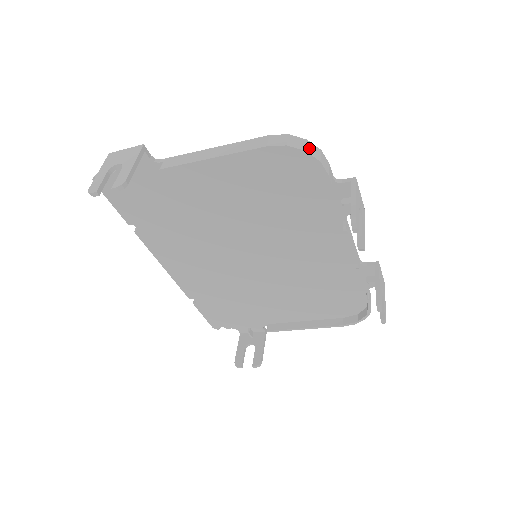
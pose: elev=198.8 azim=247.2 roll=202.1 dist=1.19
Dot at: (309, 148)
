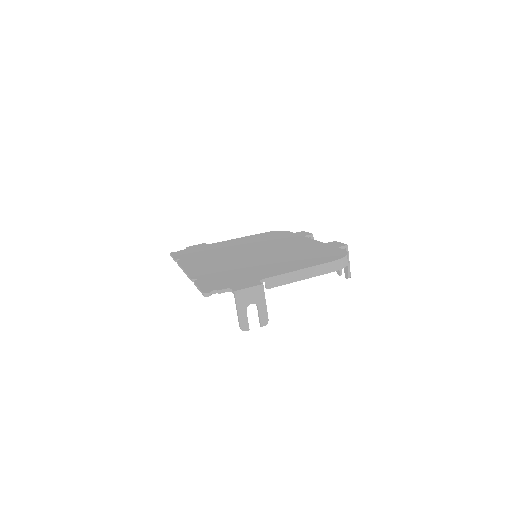
Dot at: occluded
